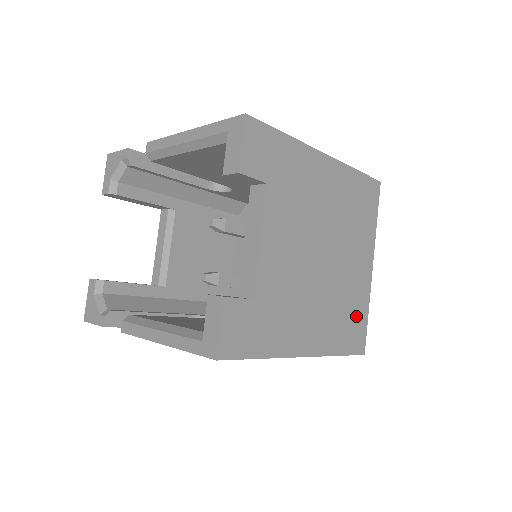
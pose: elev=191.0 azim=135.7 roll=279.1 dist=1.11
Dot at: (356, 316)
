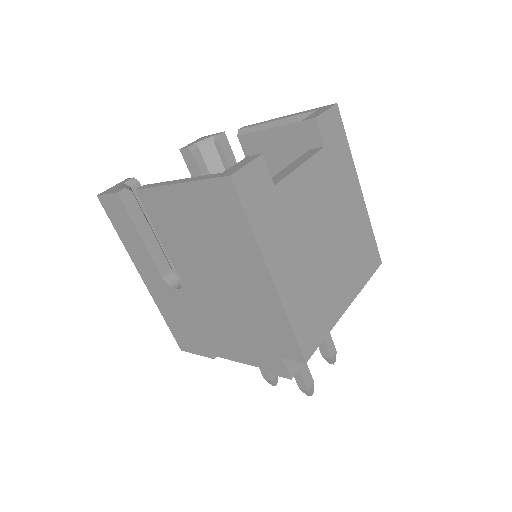
Dot at: (319, 320)
